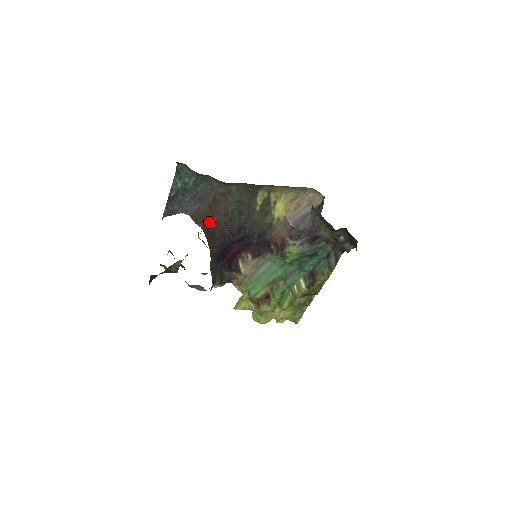
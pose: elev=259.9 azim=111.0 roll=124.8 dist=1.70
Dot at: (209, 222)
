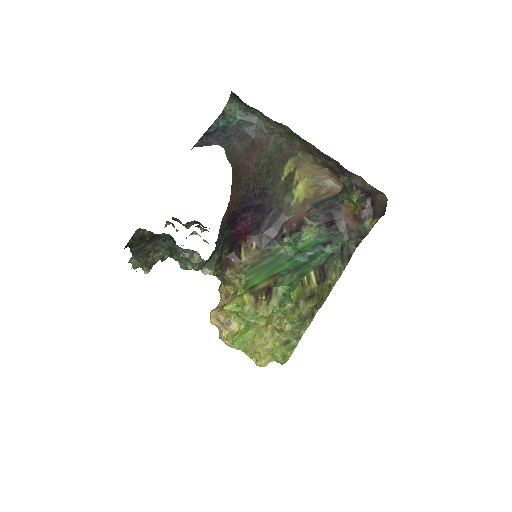
Dot at: (240, 164)
